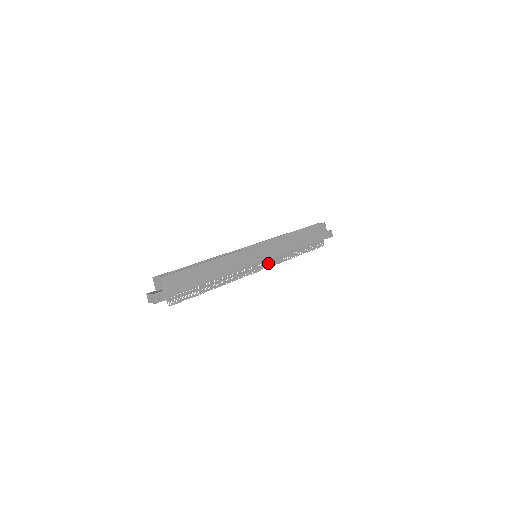
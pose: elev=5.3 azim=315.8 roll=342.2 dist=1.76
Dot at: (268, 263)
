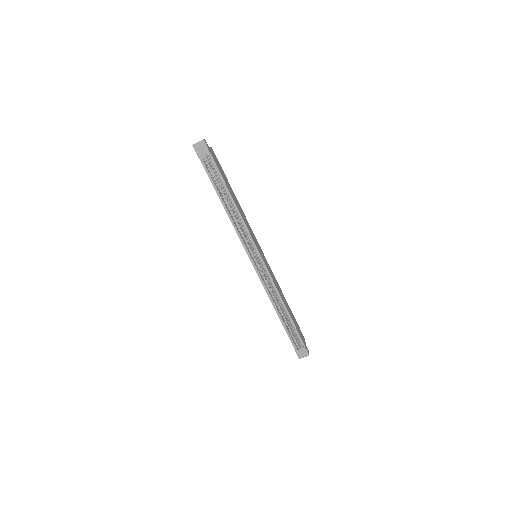
Dot at: (262, 271)
